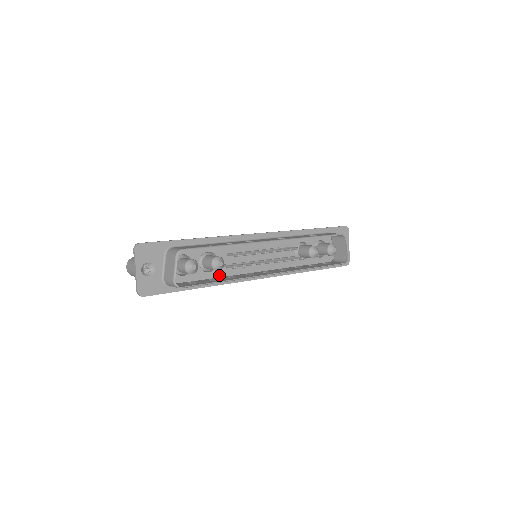
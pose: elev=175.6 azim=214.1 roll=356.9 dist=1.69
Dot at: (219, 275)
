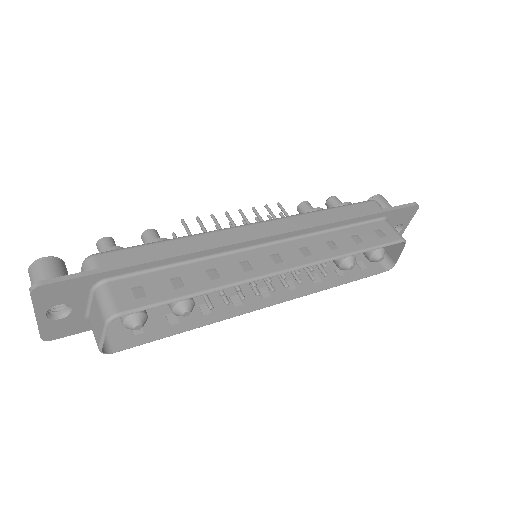
Dot at: occluded
